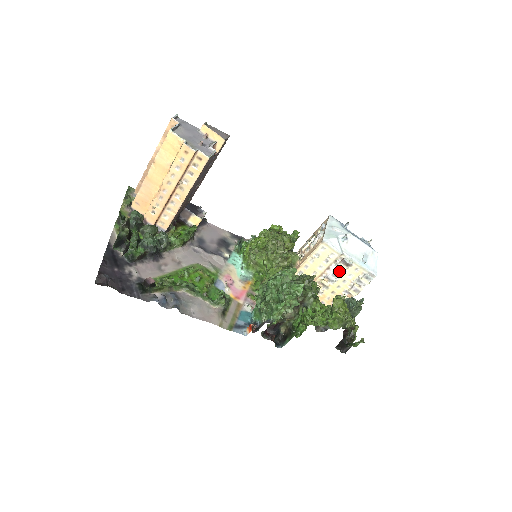
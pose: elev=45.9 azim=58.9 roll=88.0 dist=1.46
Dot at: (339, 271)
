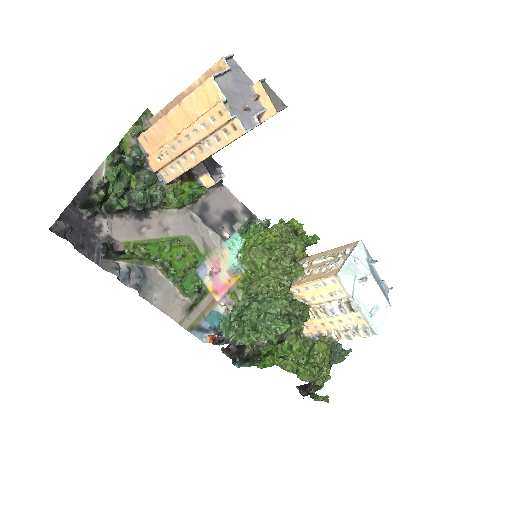
Dot at: (339, 310)
